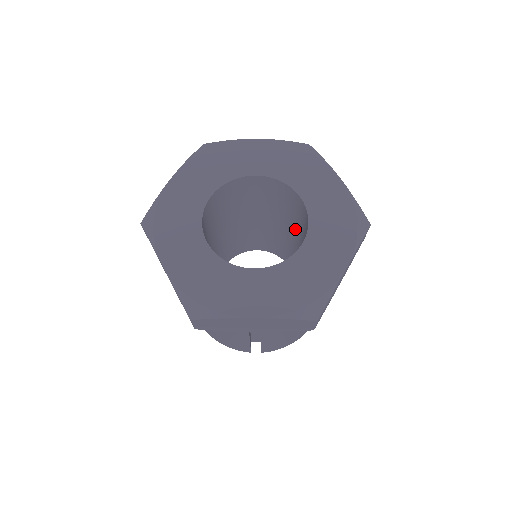
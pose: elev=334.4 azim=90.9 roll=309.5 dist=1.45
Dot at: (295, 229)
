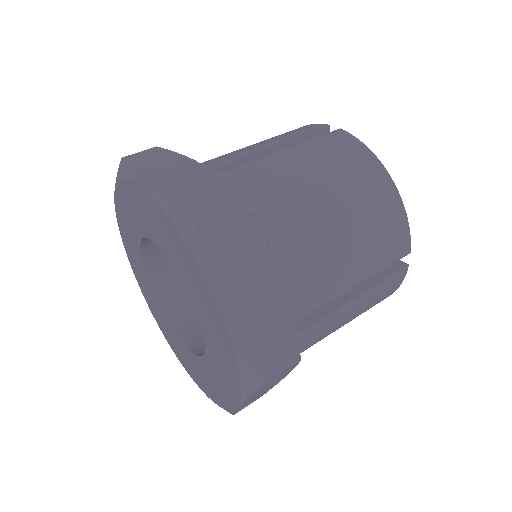
Dot at: occluded
